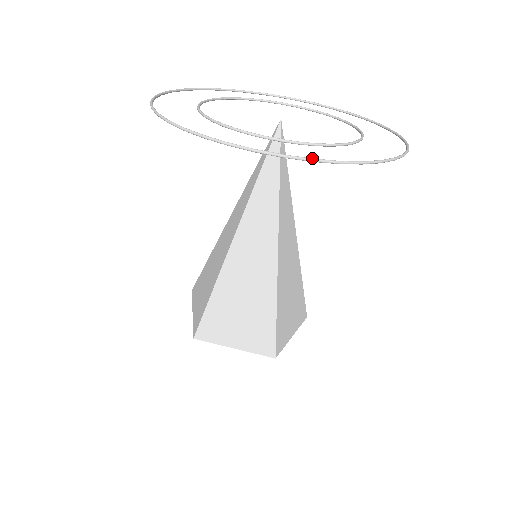
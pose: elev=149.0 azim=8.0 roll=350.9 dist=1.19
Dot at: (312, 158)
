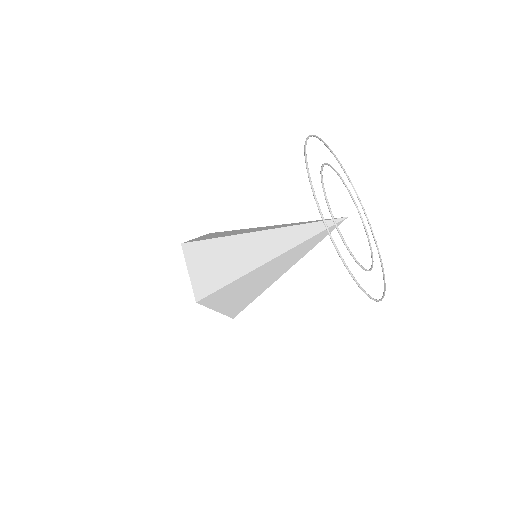
Dot at: occluded
